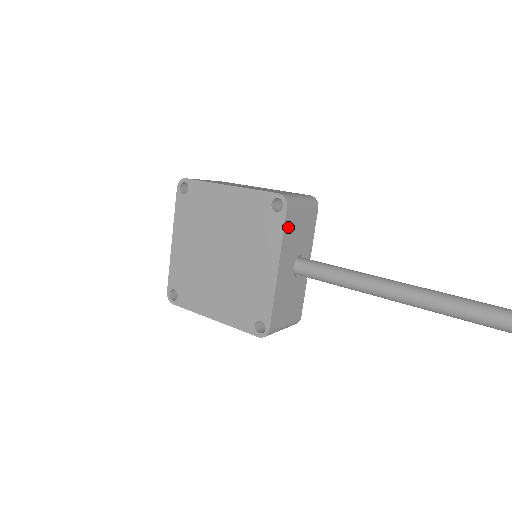
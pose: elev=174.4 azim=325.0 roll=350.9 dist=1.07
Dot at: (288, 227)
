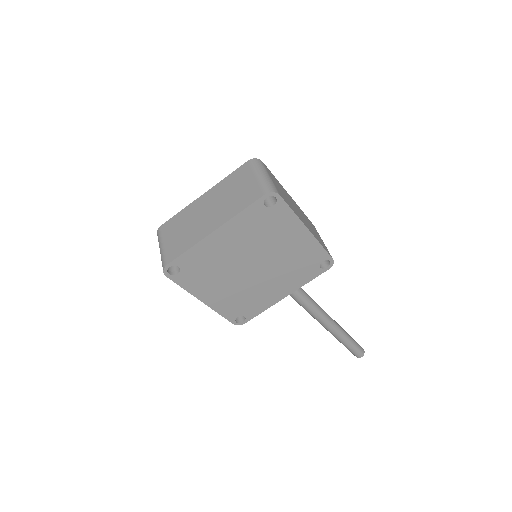
Dot at: occluded
